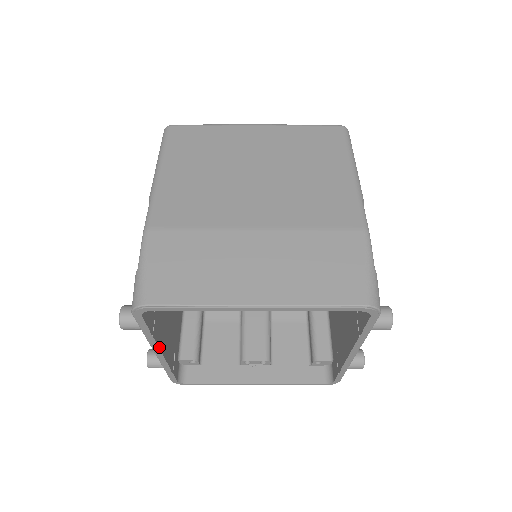
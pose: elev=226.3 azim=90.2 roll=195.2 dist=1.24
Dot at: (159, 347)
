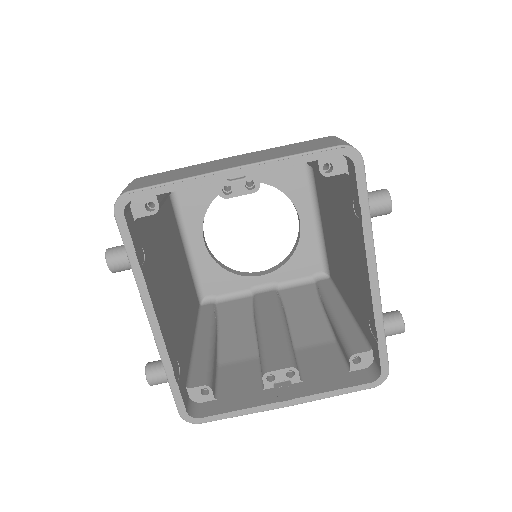
Dot at: (151, 301)
